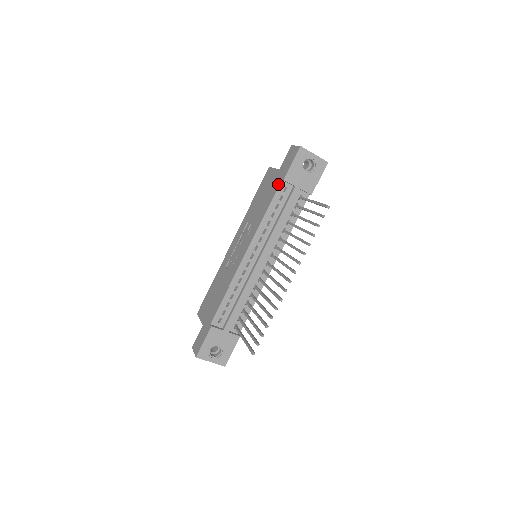
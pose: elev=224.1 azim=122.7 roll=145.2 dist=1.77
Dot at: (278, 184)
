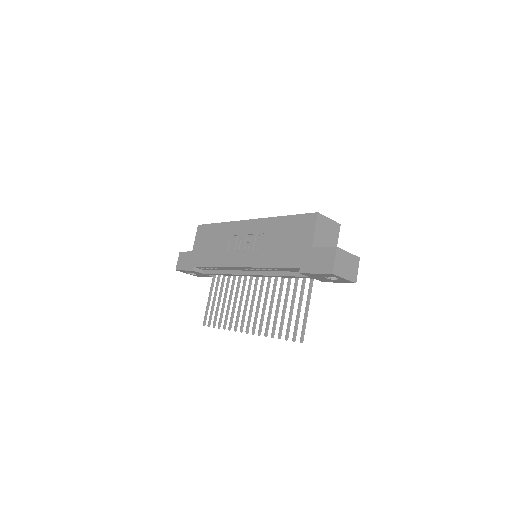
Dot at: (295, 265)
